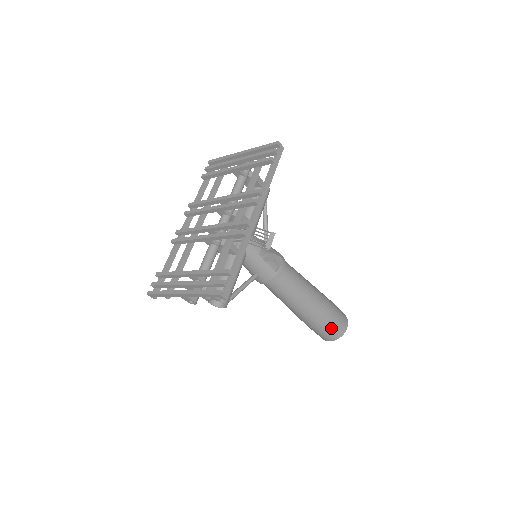
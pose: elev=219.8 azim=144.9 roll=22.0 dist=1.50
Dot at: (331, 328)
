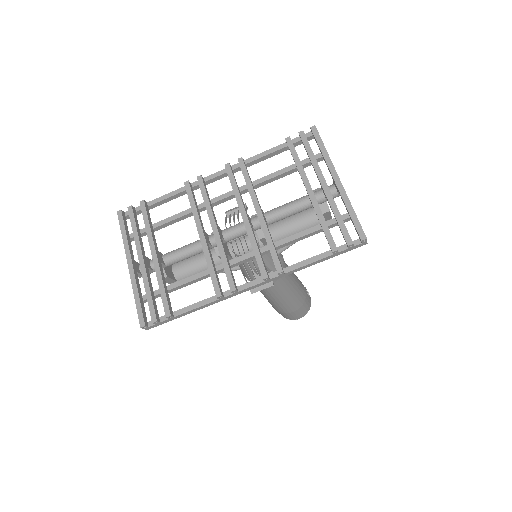
Dot at: (282, 314)
